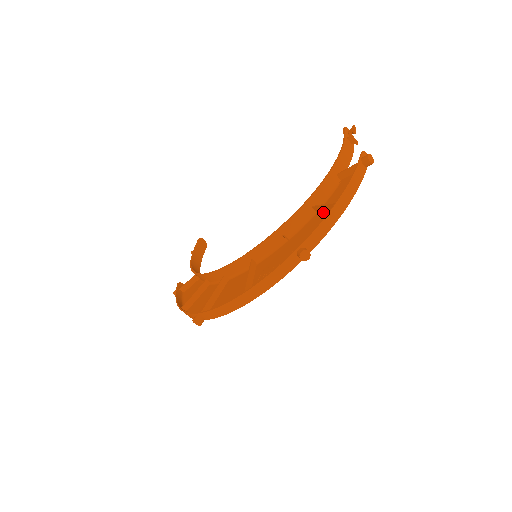
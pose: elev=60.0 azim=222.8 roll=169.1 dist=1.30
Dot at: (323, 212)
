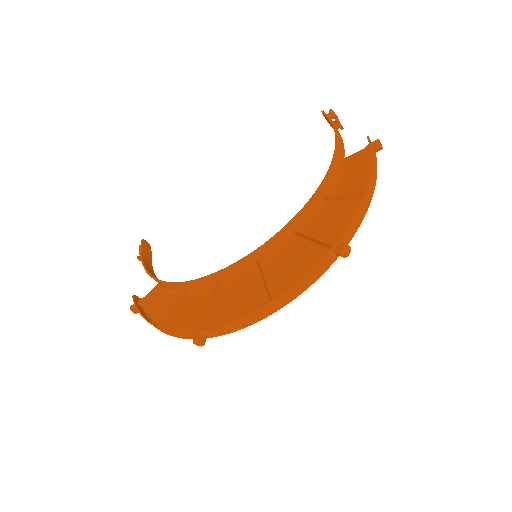
Dot at: (338, 202)
